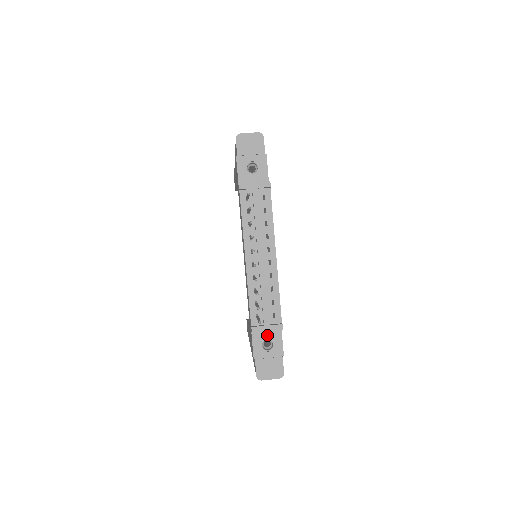
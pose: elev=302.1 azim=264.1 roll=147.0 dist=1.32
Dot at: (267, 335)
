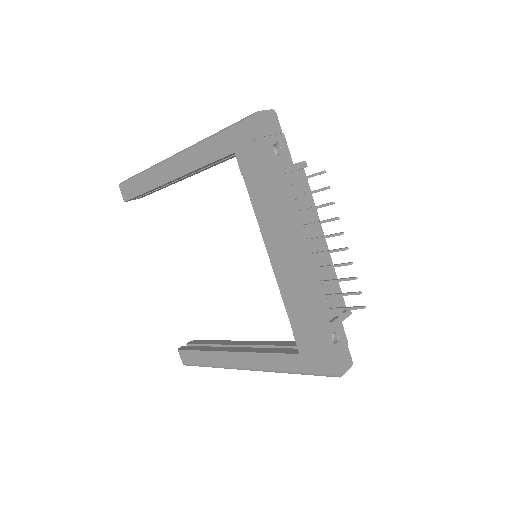
Dot at: occluded
